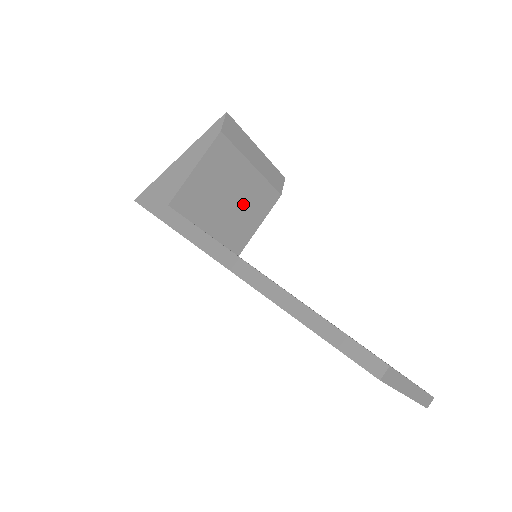
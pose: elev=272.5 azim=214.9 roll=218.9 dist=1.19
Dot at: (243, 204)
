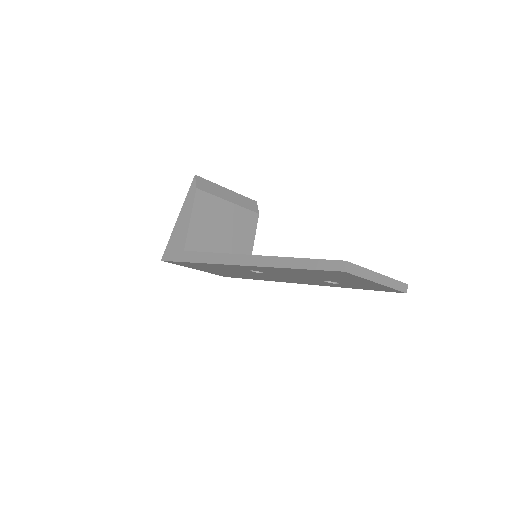
Dot at: (235, 231)
